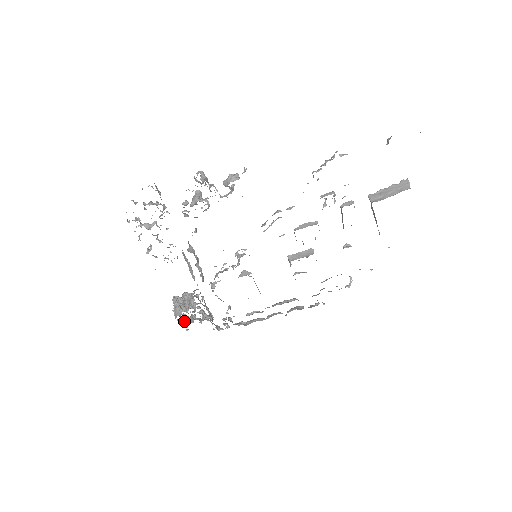
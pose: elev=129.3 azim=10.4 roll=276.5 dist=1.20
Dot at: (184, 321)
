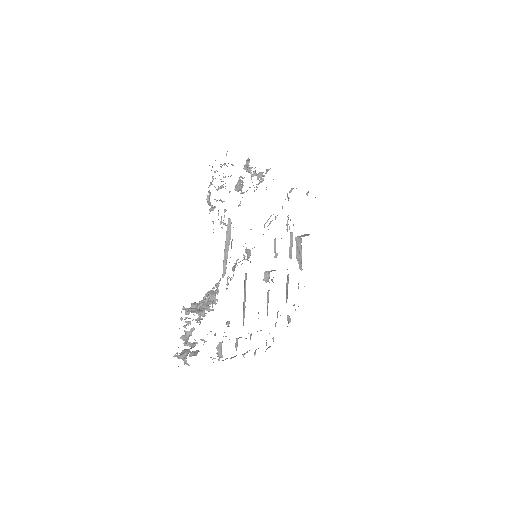
Dot at: (181, 352)
